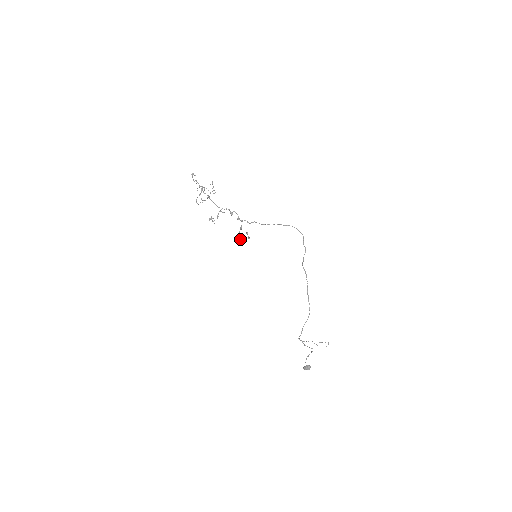
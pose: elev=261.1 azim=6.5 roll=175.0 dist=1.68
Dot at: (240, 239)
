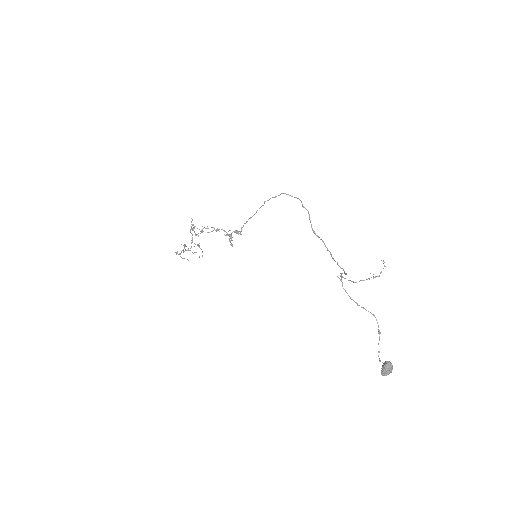
Dot at: (232, 244)
